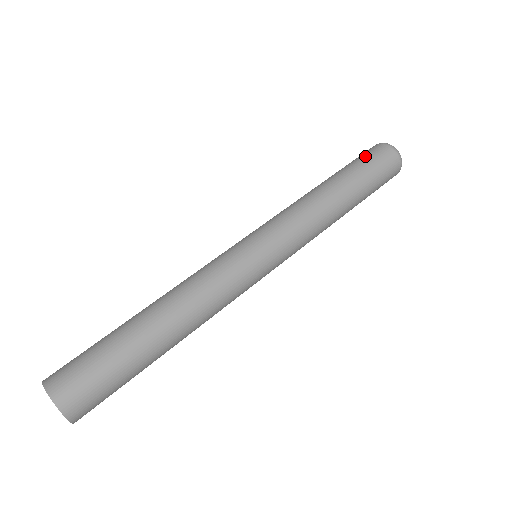
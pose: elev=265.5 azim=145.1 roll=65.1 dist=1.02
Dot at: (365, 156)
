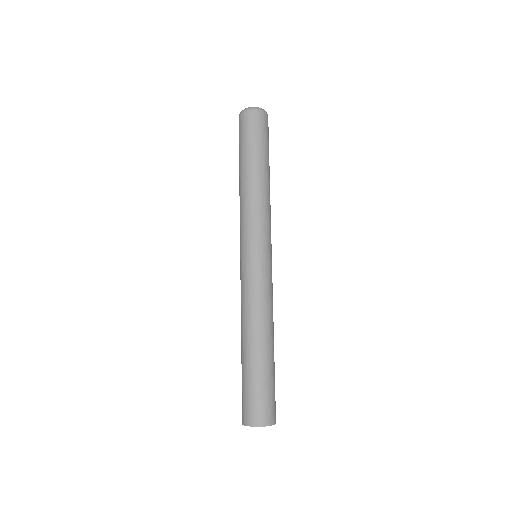
Dot at: (241, 134)
